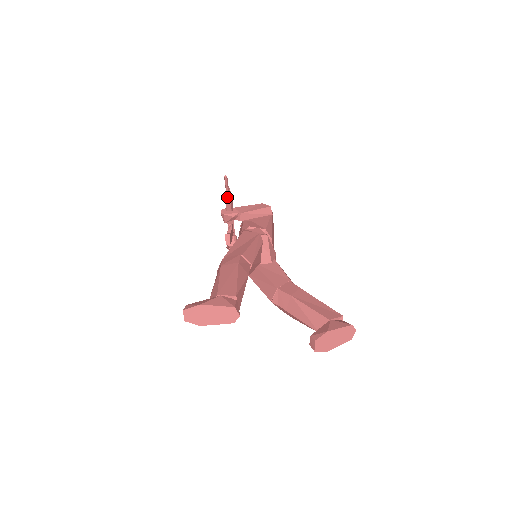
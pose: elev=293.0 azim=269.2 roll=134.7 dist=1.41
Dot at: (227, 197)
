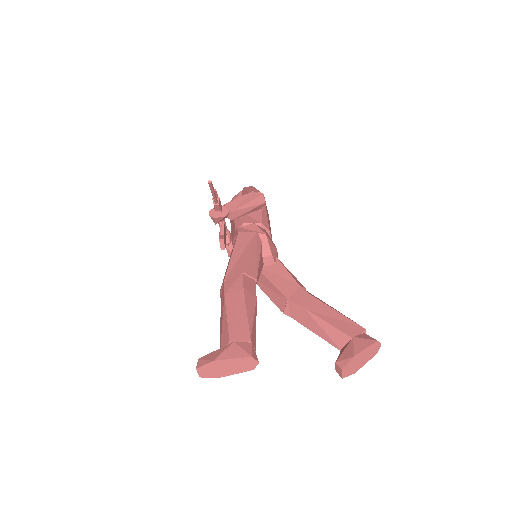
Dot at: (214, 200)
